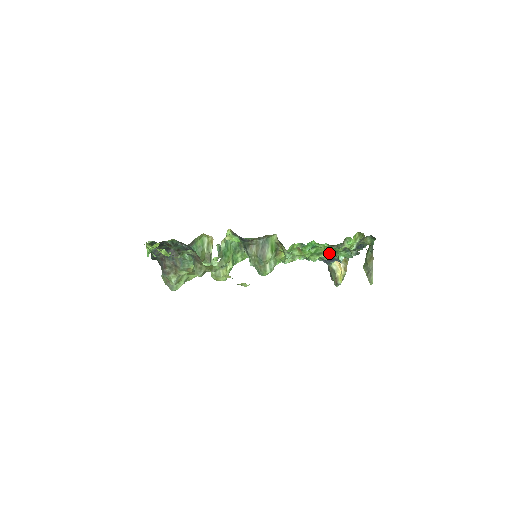
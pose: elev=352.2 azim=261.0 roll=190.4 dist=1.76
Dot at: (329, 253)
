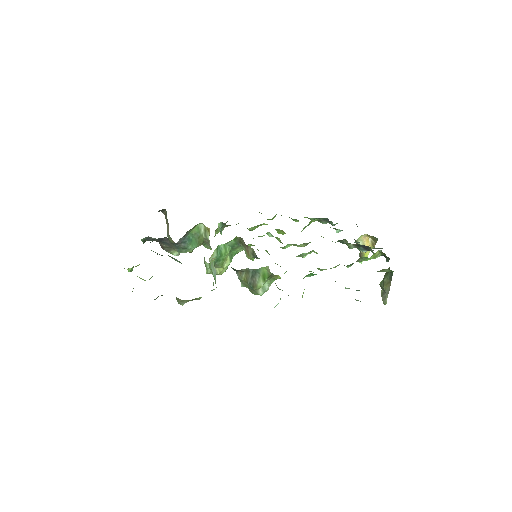
Dot at: (348, 247)
